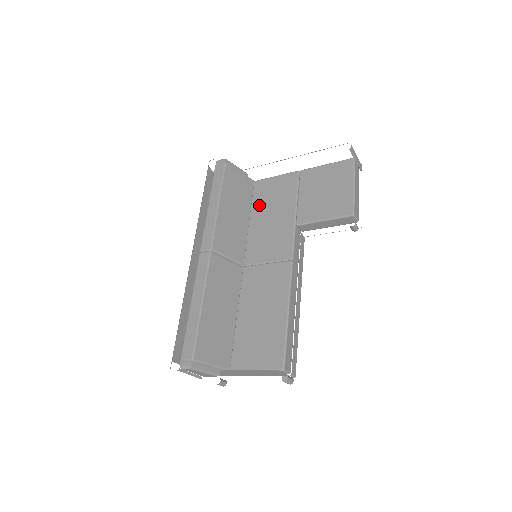
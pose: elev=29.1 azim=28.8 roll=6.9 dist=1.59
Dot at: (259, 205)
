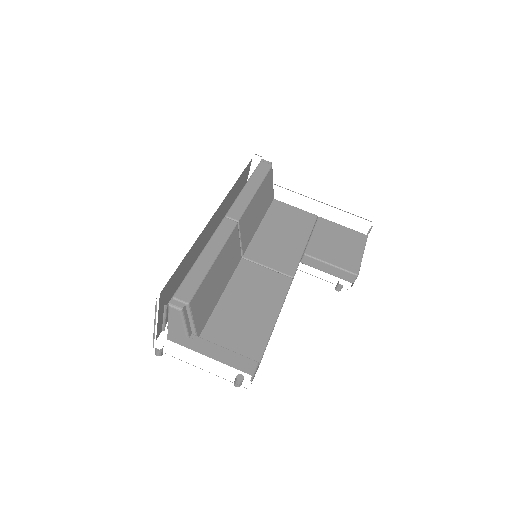
Dot at: (273, 218)
